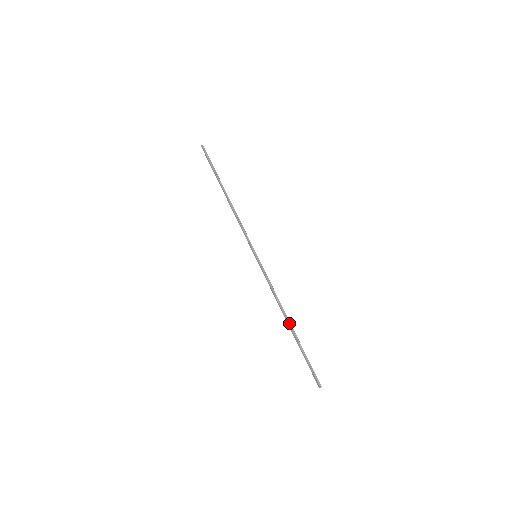
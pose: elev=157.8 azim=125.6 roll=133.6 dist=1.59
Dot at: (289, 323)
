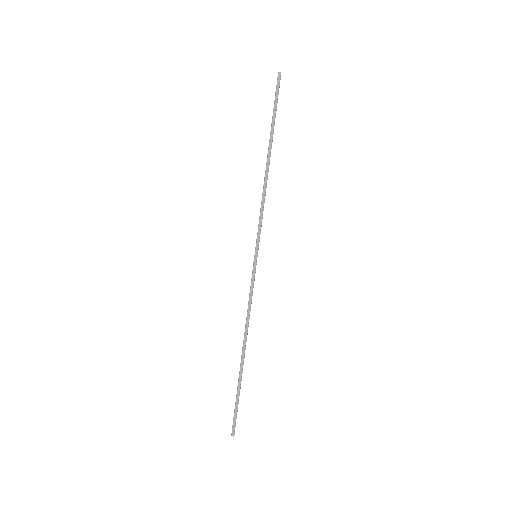
Dot at: occluded
